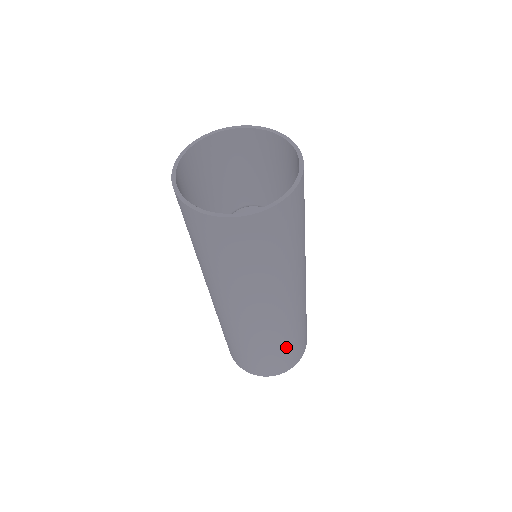
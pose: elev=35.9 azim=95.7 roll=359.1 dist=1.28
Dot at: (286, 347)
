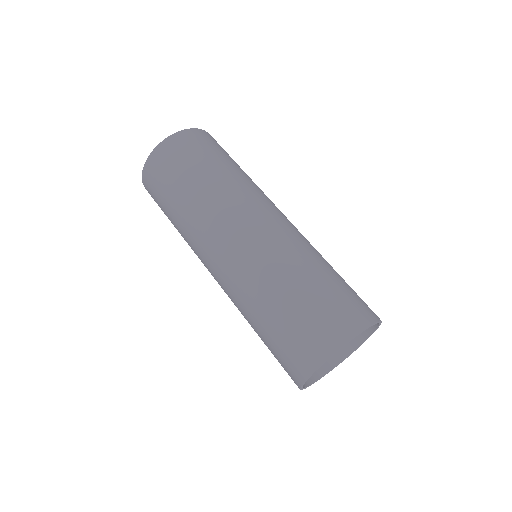
Dot at: (314, 278)
